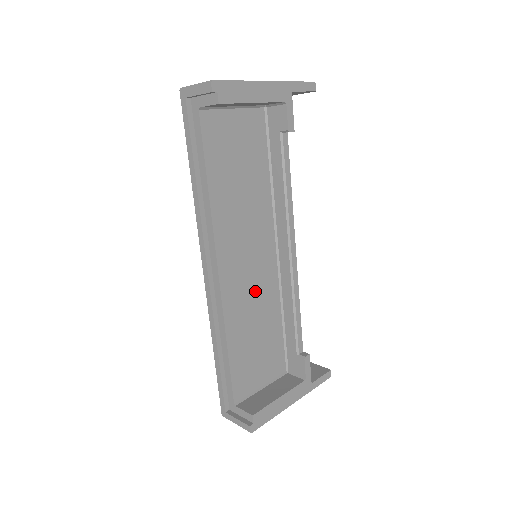
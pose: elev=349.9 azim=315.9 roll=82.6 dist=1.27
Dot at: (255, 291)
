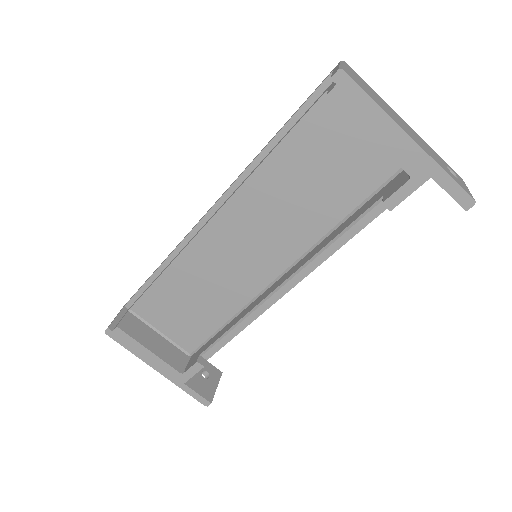
Dot at: (226, 274)
